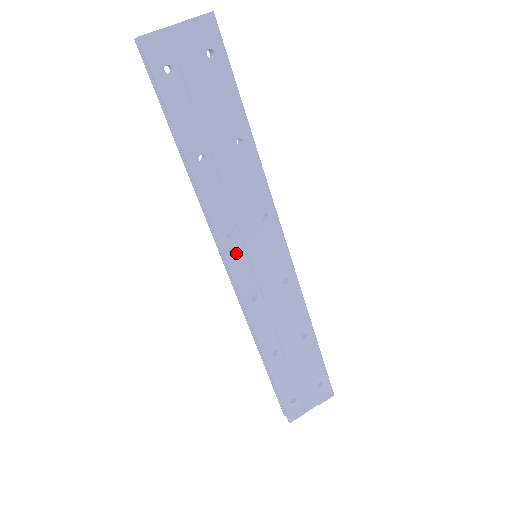
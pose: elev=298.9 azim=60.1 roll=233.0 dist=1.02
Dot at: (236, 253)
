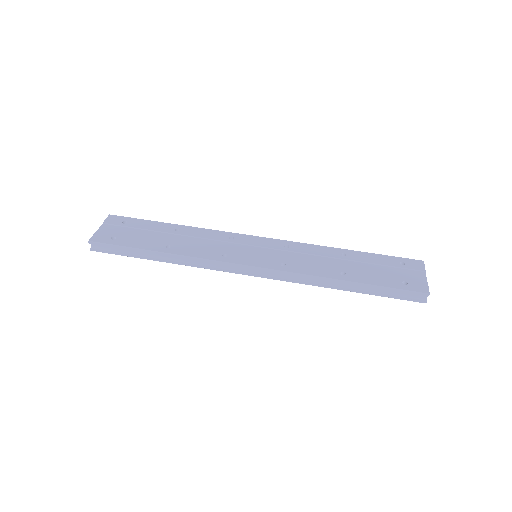
Dot at: (240, 259)
